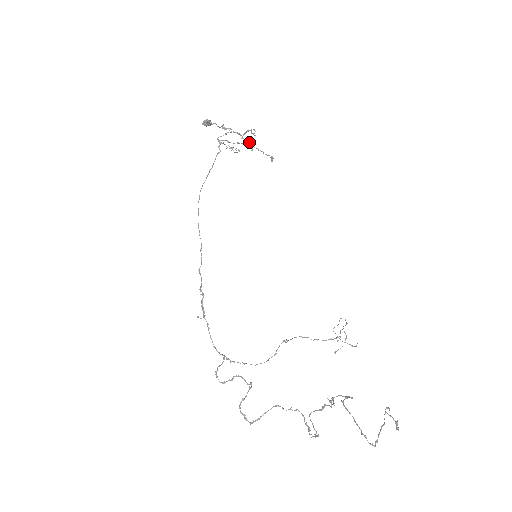
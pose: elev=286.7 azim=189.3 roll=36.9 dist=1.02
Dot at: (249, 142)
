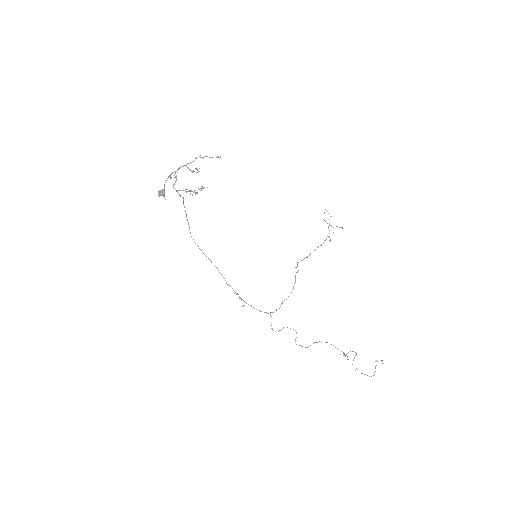
Dot at: occluded
